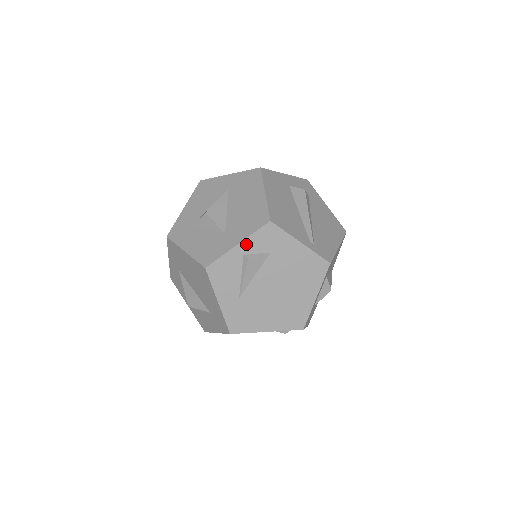
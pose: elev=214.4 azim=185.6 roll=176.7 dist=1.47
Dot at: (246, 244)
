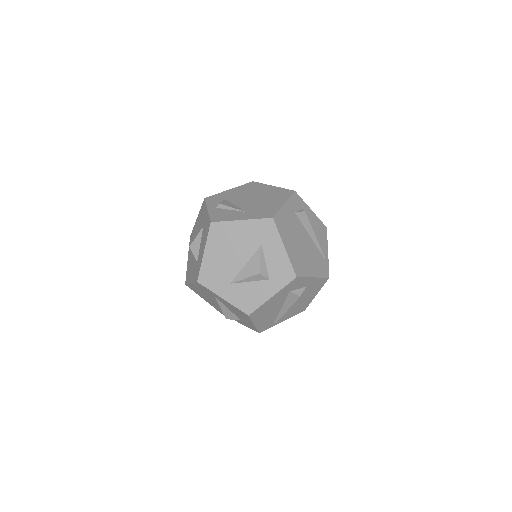
Dot at: (210, 207)
